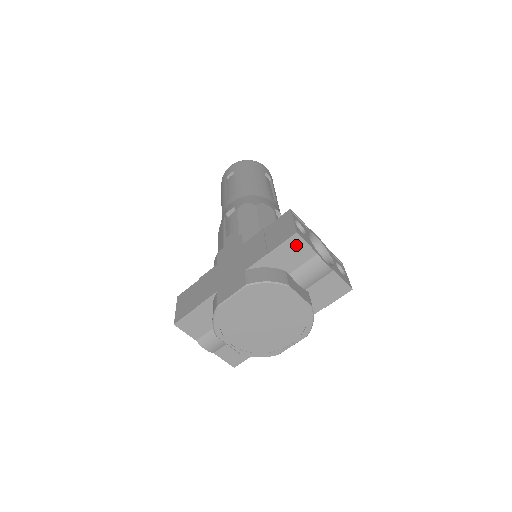
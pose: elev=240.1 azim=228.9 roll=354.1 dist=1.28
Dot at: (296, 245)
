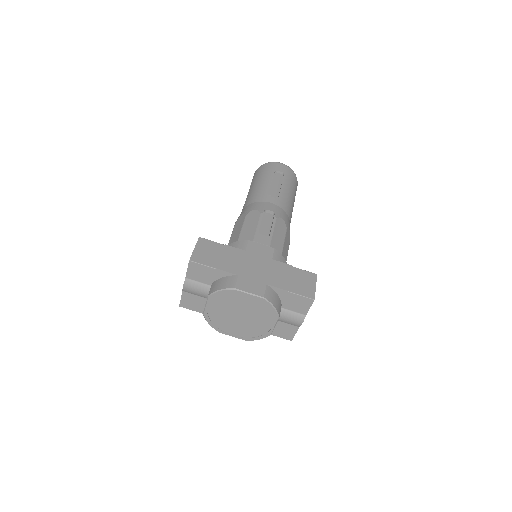
Dot at: (305, 303)
